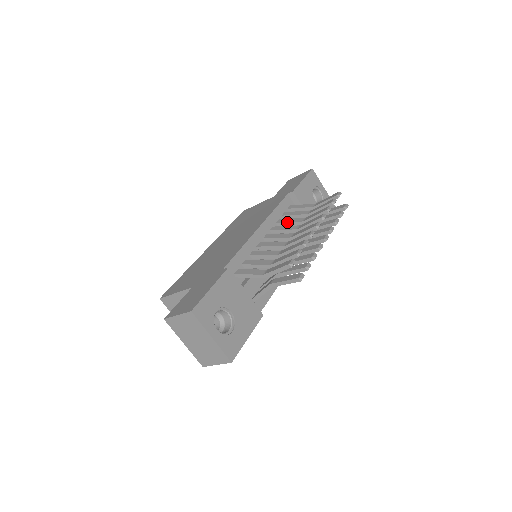
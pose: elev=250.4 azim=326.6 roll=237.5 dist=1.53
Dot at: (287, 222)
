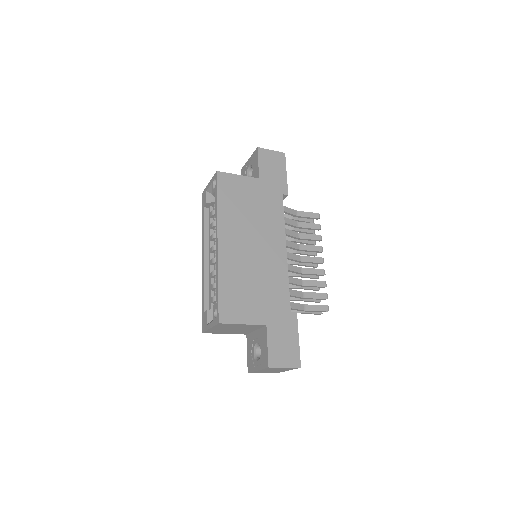
Dot at: (289, 235)
